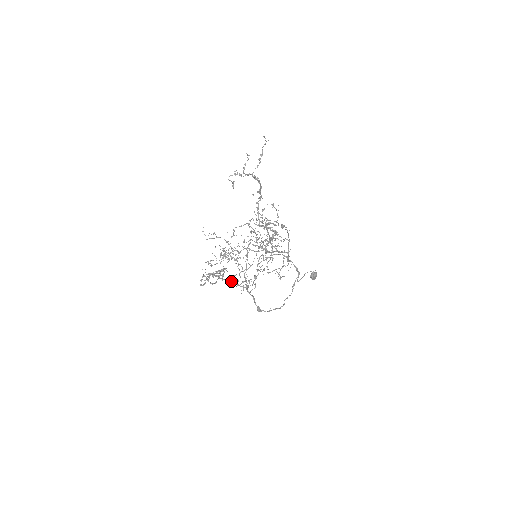
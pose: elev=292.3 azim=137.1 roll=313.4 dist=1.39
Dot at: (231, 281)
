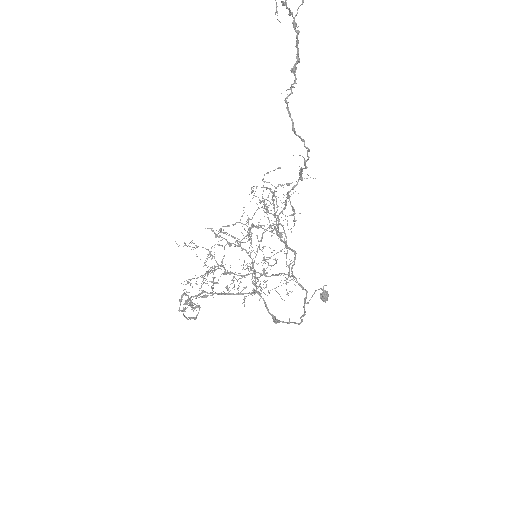
Dot at: (228, 288)
